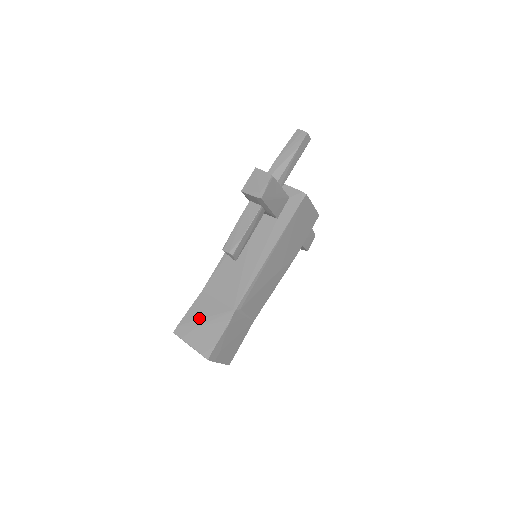
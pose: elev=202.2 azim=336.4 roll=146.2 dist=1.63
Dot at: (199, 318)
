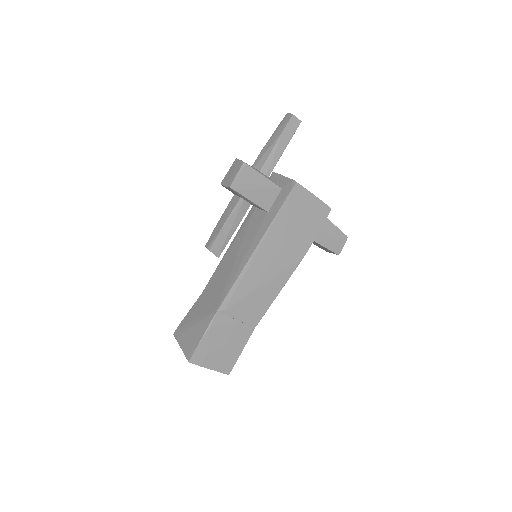
Dot at: (192, 319)
